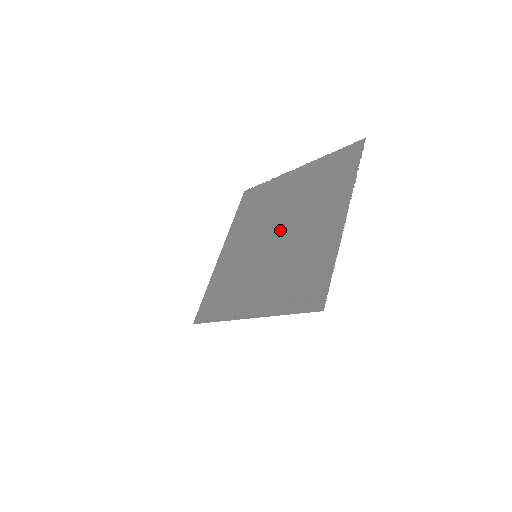
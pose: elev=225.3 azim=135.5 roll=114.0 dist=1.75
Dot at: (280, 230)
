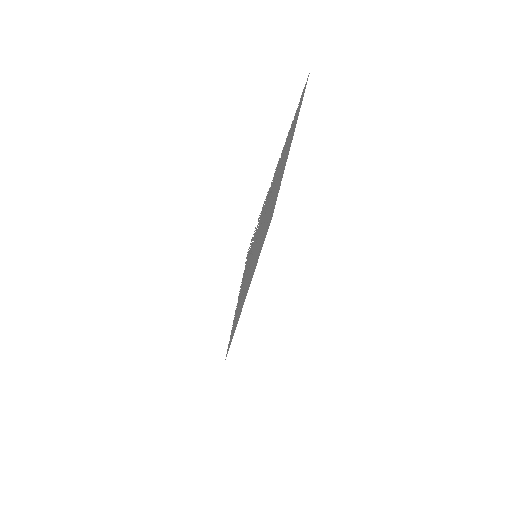
Dot at: occluded
